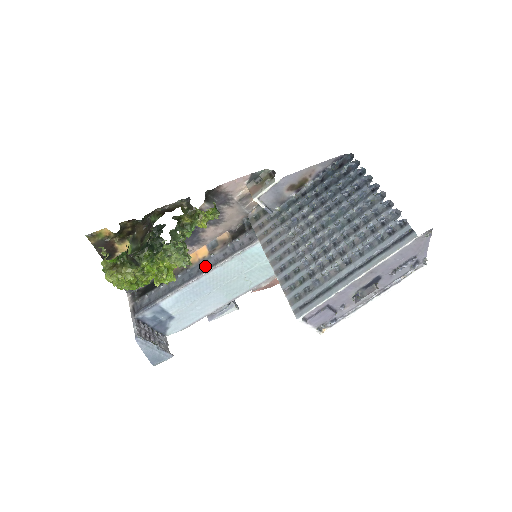
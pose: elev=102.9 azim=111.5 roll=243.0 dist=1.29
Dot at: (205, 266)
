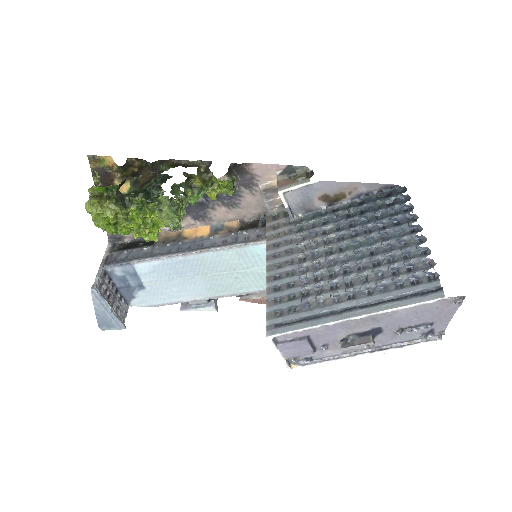
Dot at: (199, 245)
